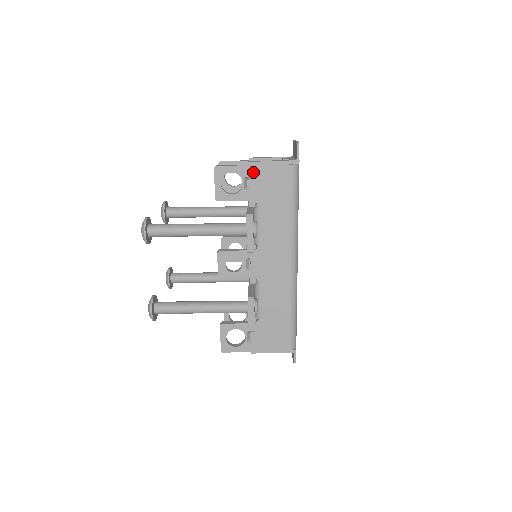
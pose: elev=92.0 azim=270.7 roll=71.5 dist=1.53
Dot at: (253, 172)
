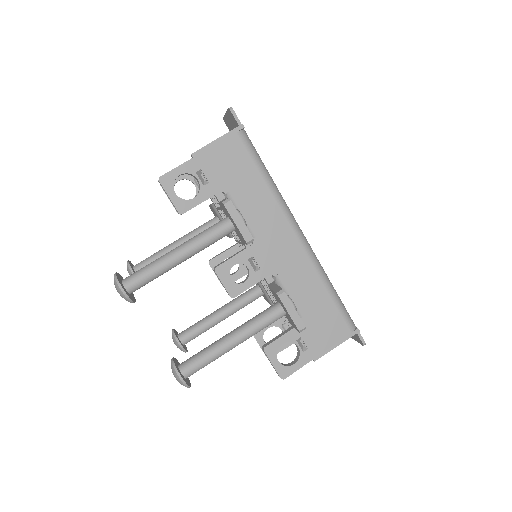
Dot at: (202, 162)
